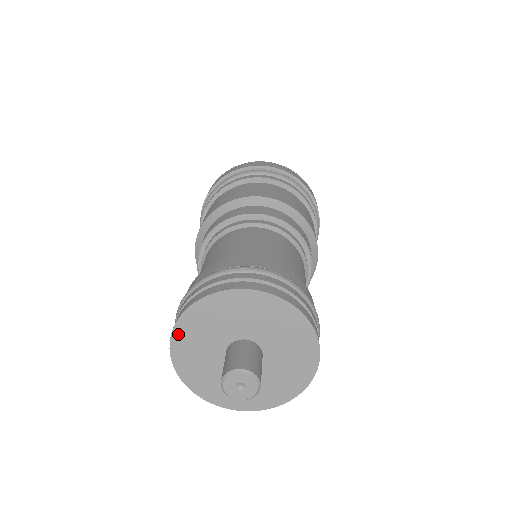
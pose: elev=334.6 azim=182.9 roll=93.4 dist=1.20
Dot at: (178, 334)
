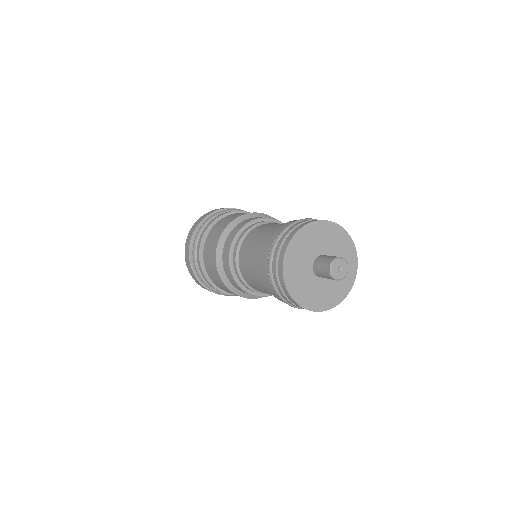
Dot at: (295, 296)
